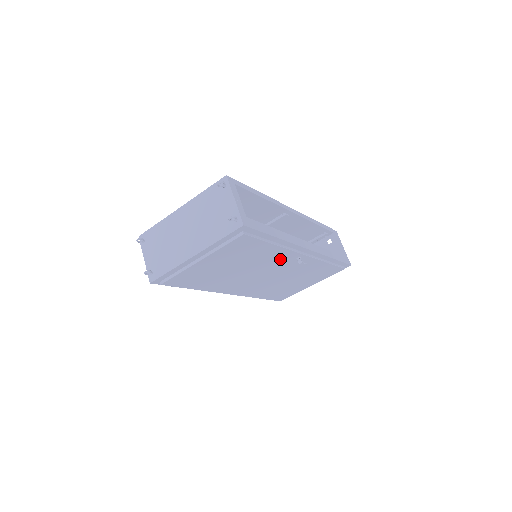
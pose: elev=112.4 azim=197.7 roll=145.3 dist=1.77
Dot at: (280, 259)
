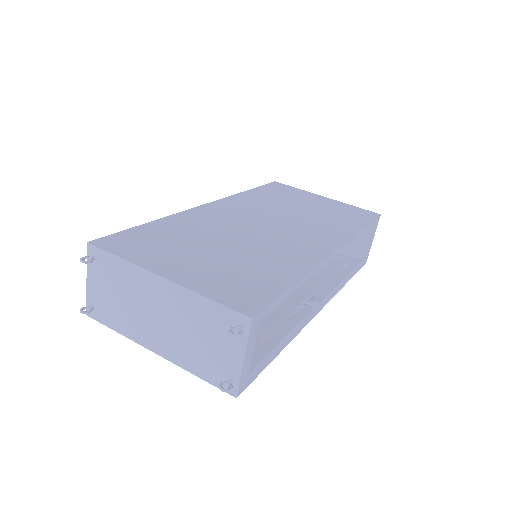
Dot at: (278, 312)
